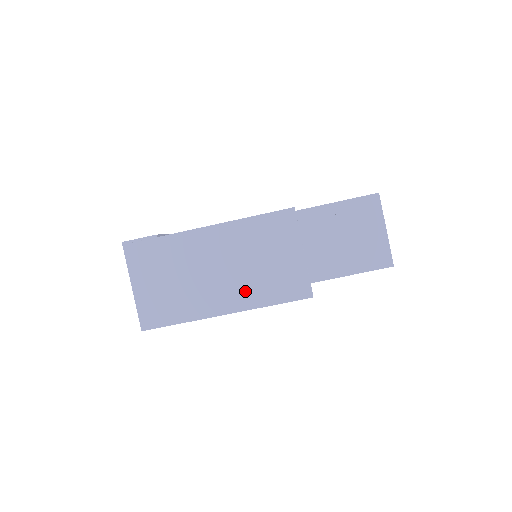
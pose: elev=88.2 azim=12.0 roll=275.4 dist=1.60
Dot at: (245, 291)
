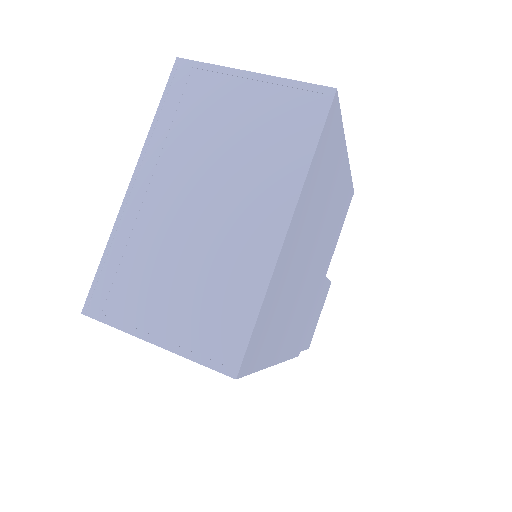
Dot at: occluded
